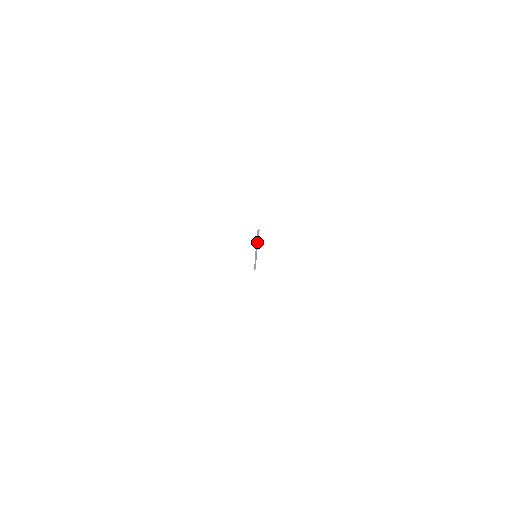
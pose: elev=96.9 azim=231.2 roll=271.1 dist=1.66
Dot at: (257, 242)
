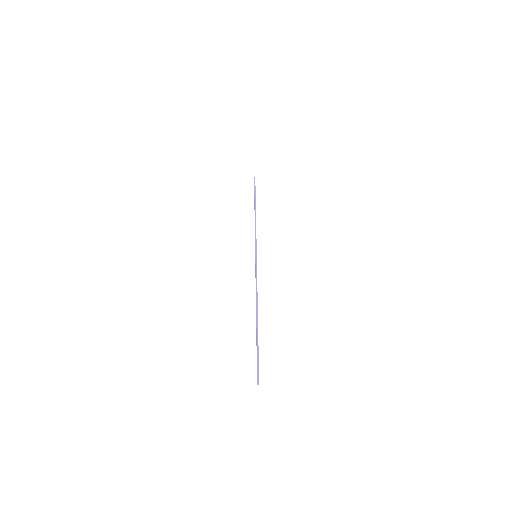
Dot at: (257, 332)
